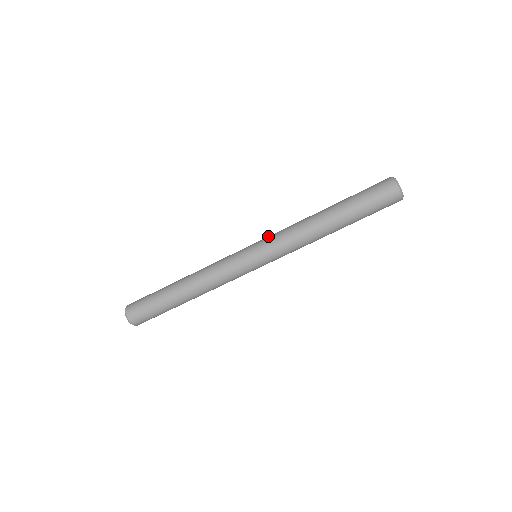
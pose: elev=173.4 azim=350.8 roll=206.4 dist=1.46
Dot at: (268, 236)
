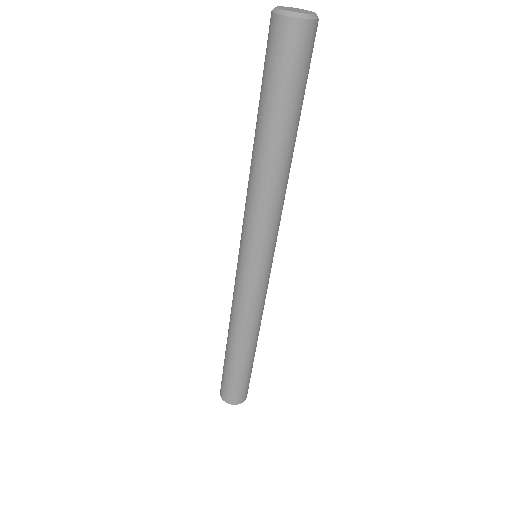
Dot at: occluded
